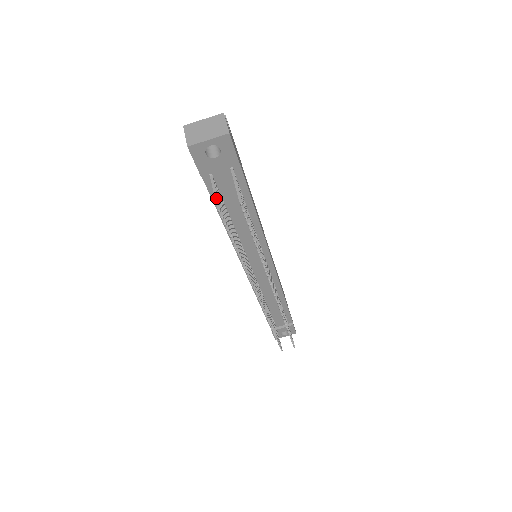
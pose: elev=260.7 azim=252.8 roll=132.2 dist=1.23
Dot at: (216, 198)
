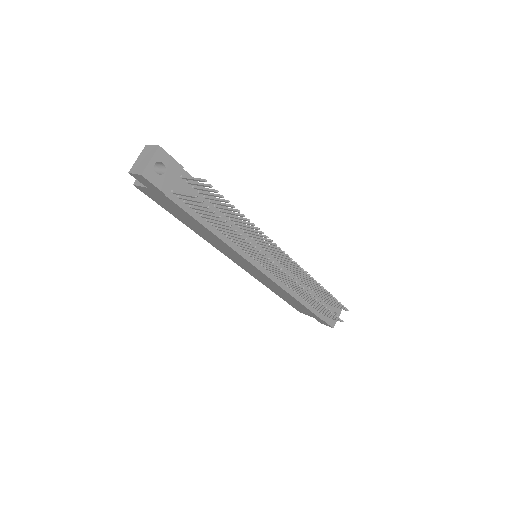
Dot at: (187, 195)
